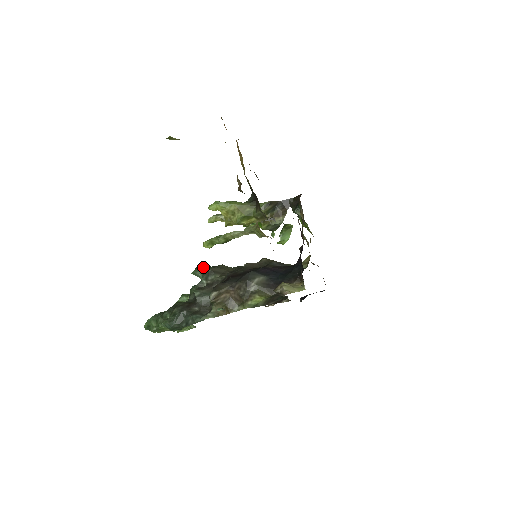
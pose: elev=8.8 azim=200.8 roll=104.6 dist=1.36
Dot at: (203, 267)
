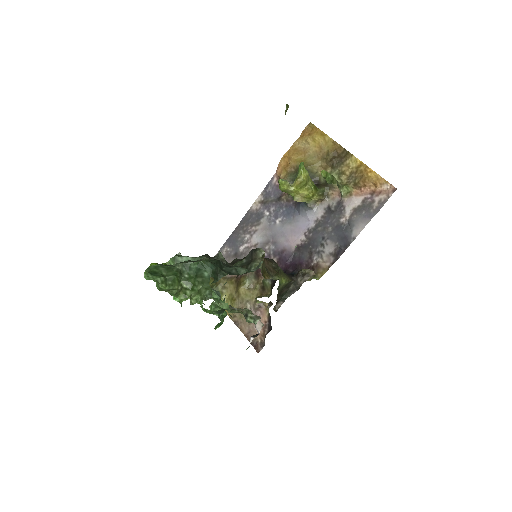
Dot at: occluded
